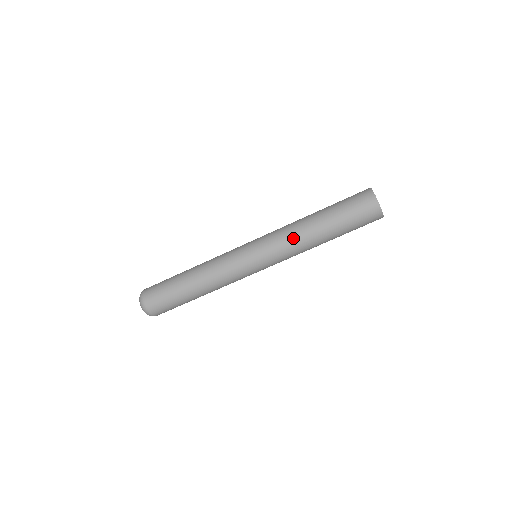
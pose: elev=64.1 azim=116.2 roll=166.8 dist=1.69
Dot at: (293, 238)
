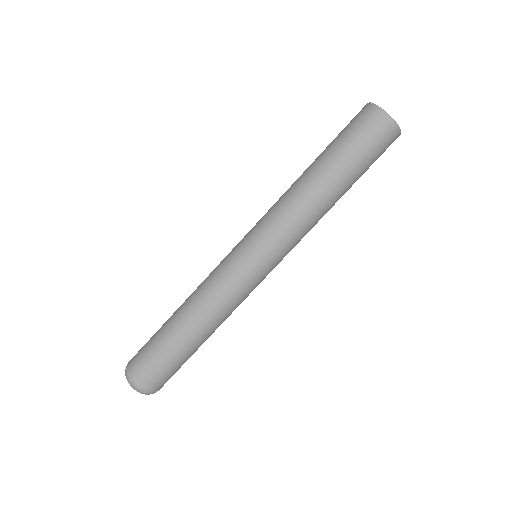
Dot at: (303, 216)
